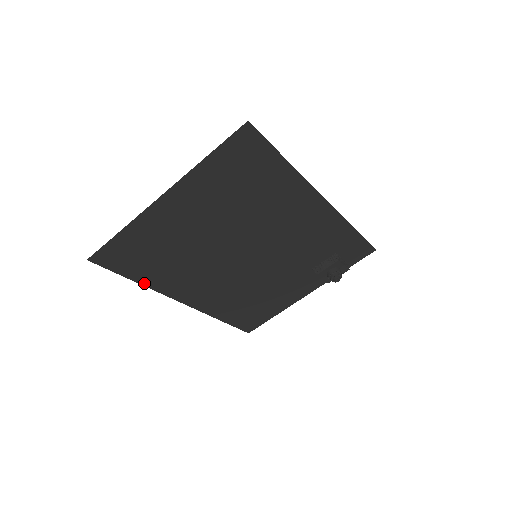
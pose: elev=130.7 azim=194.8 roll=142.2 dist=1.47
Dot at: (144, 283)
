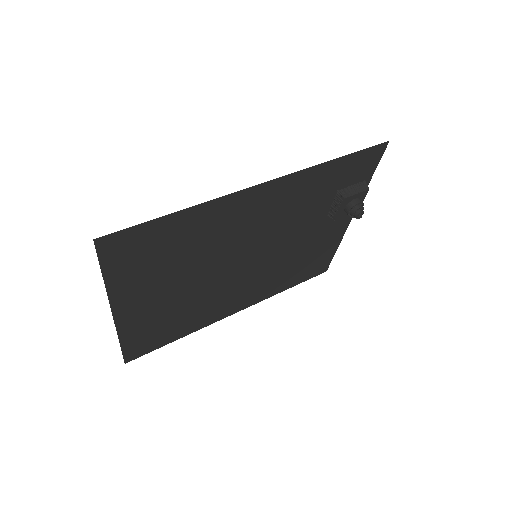
Dot at: (187, 334)
